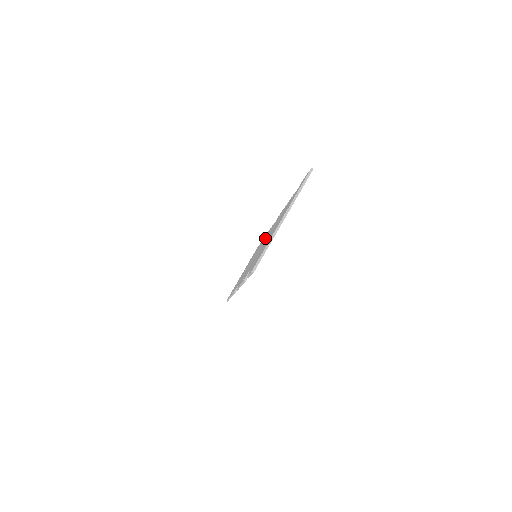
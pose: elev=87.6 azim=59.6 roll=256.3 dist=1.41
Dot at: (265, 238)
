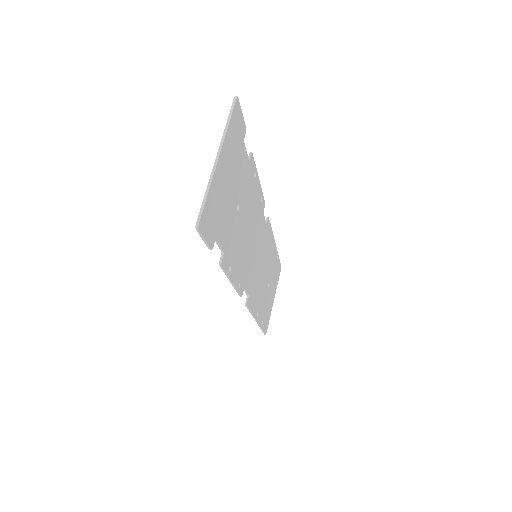
Dot at: occluded
